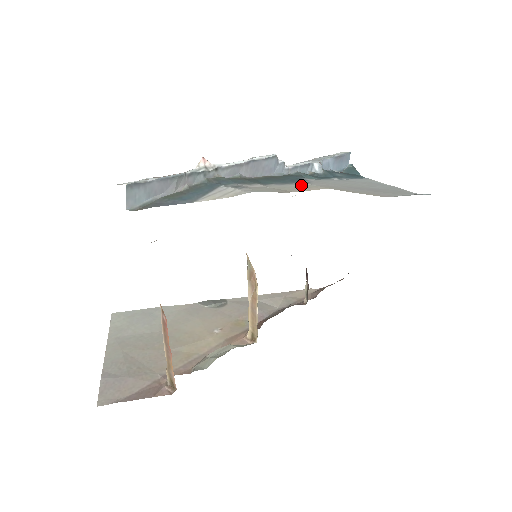
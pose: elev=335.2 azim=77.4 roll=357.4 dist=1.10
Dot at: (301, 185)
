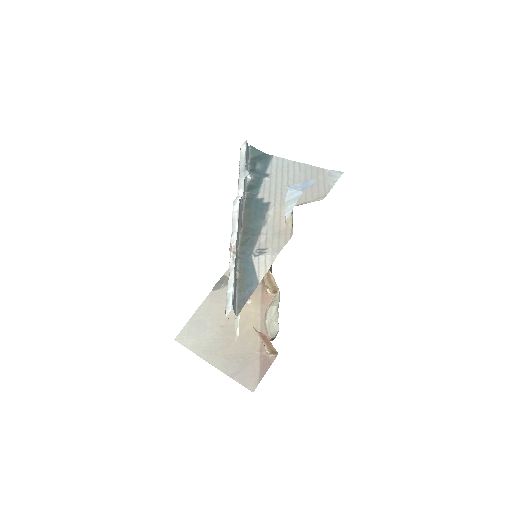
Dot at: (273, 213)
